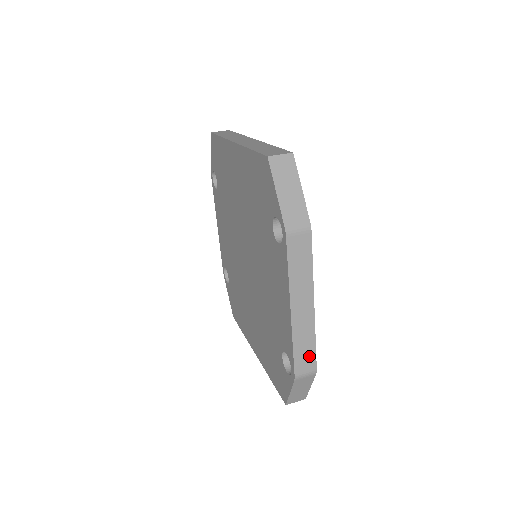
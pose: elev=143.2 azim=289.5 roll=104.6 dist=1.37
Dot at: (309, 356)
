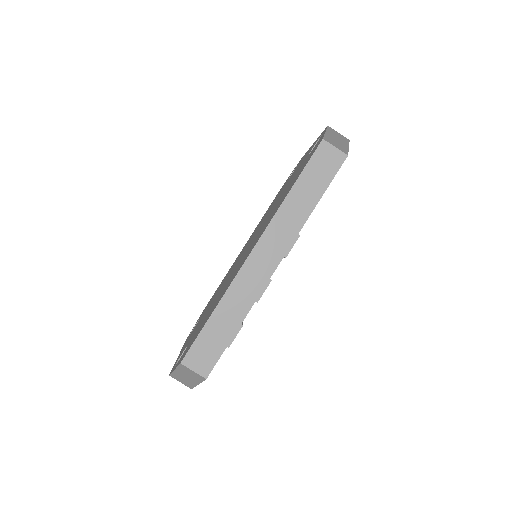
Dot at: occluded
